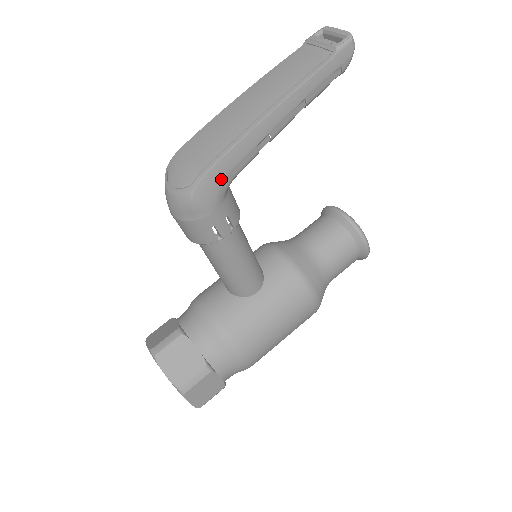
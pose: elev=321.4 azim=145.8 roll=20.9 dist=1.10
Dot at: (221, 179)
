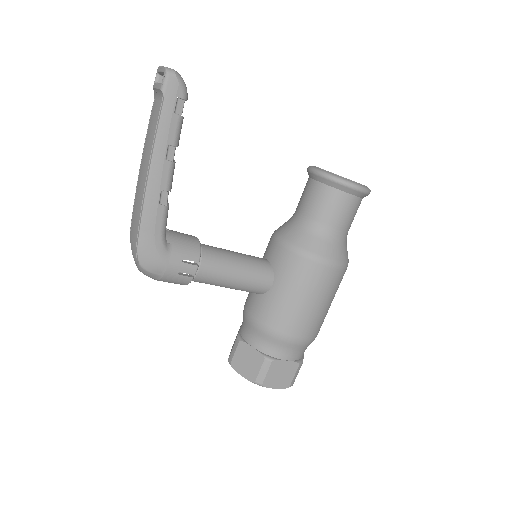
Dot at: (152, 244)
